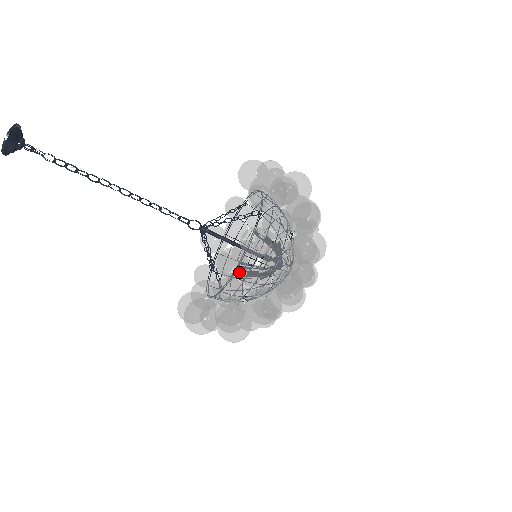
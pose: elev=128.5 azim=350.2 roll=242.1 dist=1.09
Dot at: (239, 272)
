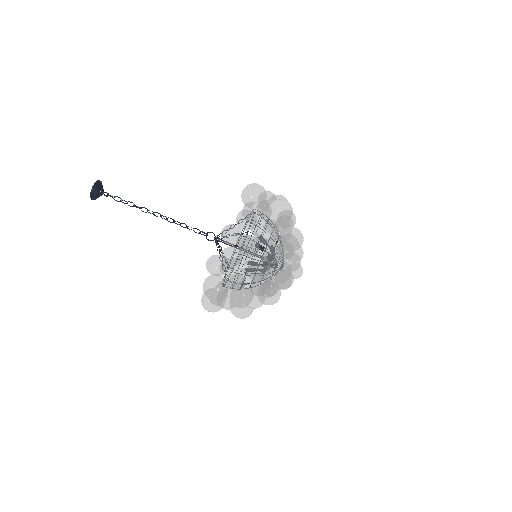
Dot at: (235, 236)
